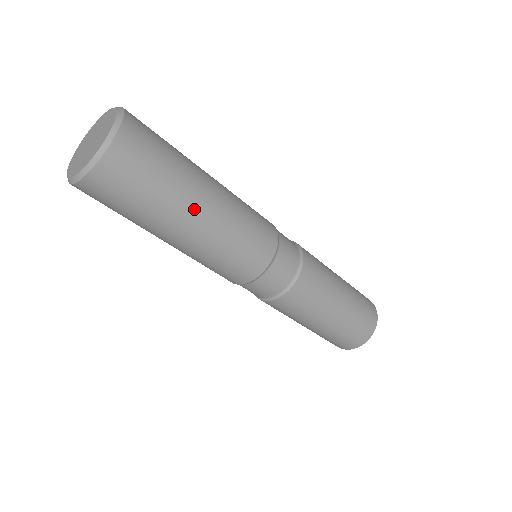
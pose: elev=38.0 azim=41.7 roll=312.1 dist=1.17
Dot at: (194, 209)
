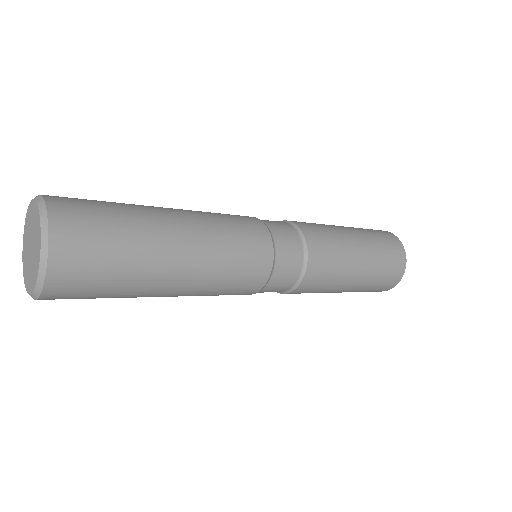
Dot at: (170, 245)
